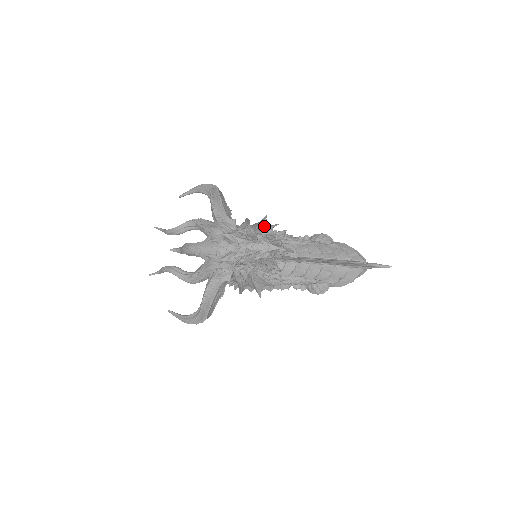
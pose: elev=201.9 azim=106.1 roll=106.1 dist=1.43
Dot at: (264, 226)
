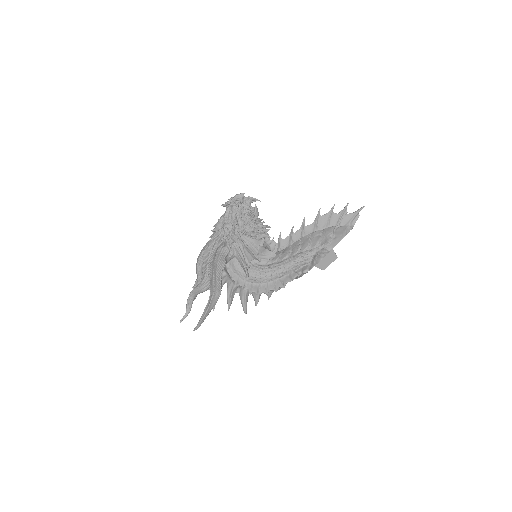
Dot at: occluded
